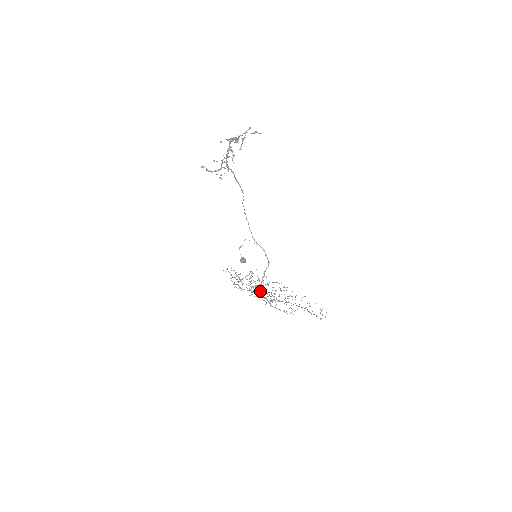
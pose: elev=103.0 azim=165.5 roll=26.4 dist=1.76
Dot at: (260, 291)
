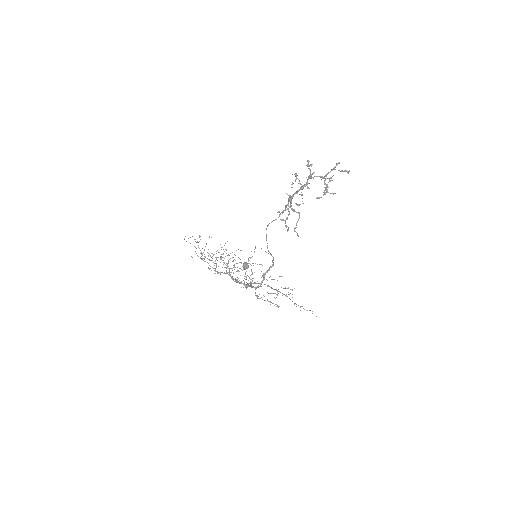
Dot at: (232, 268)
